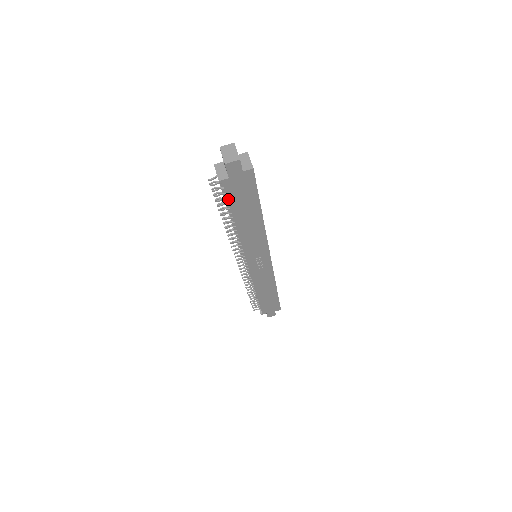
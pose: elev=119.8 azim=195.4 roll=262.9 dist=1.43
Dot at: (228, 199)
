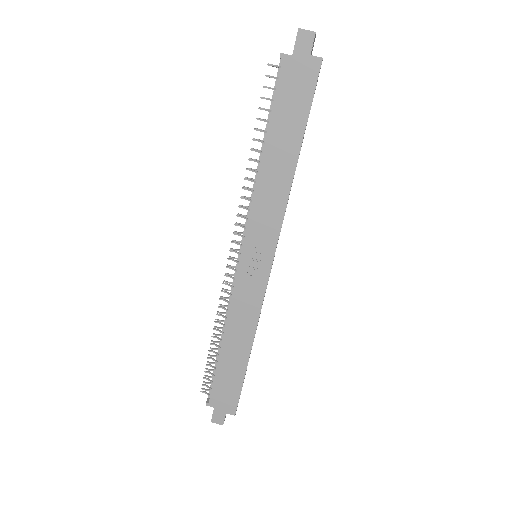
Dot at: (276, 94)
